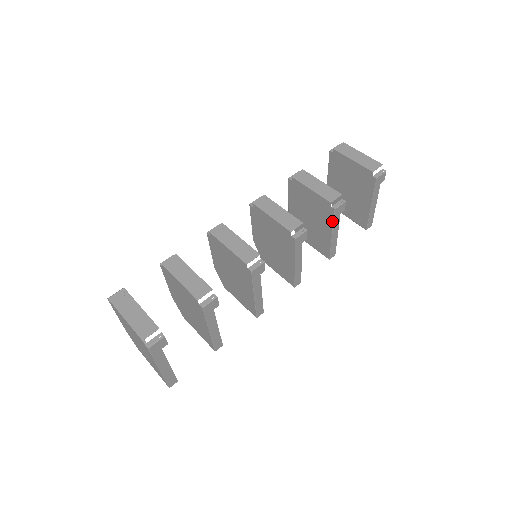
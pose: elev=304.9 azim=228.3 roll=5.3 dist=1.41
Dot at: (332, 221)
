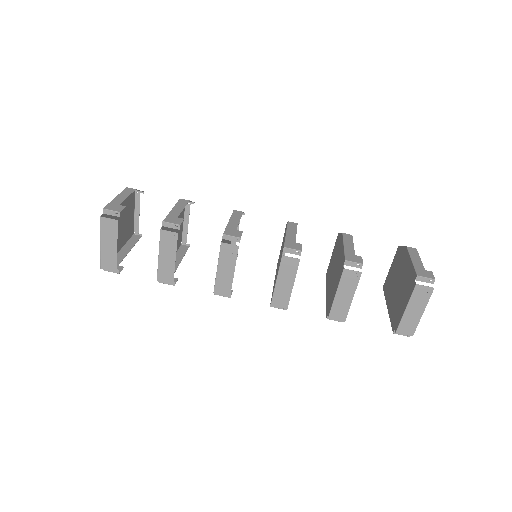
Dot at: (327, 306)
